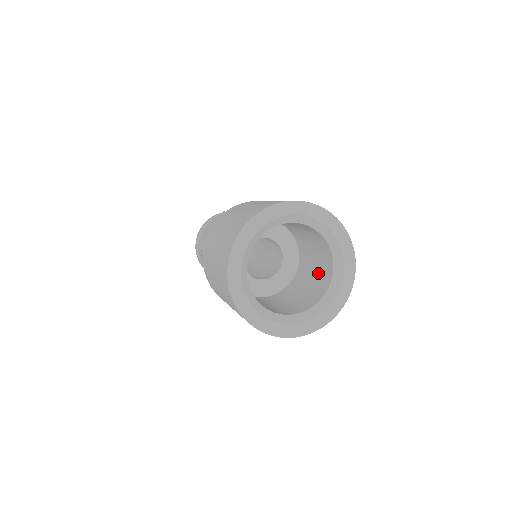
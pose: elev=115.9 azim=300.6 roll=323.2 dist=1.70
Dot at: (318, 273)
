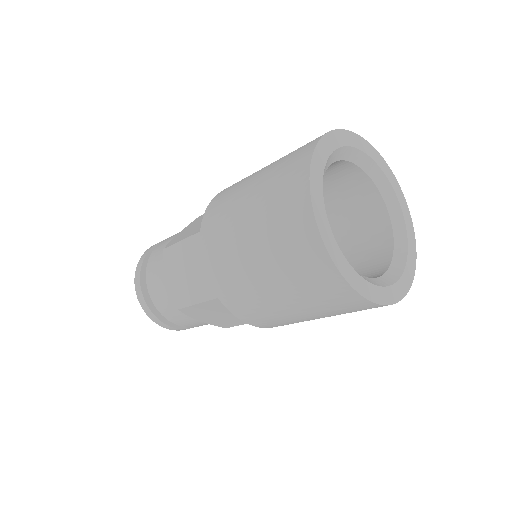
Dot at: (360, 260)
